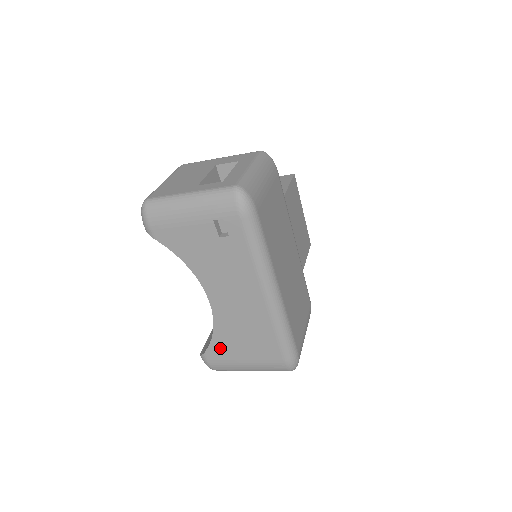
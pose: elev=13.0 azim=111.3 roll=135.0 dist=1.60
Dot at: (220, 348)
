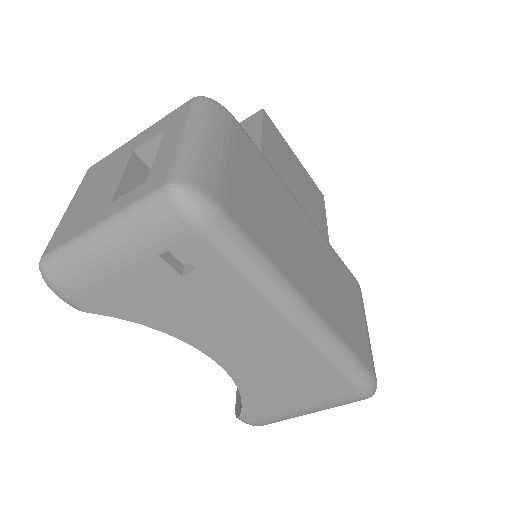
Dot at: (258, 405)
